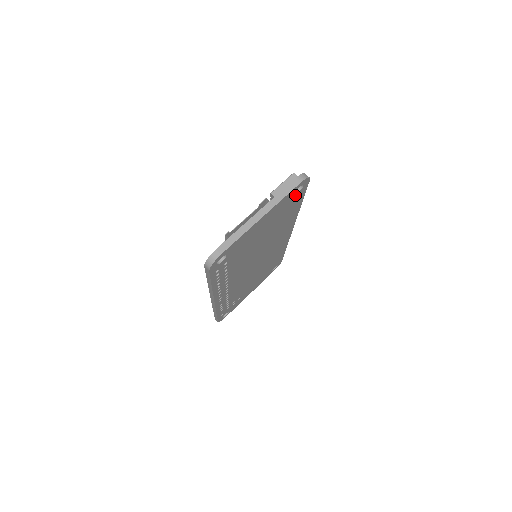
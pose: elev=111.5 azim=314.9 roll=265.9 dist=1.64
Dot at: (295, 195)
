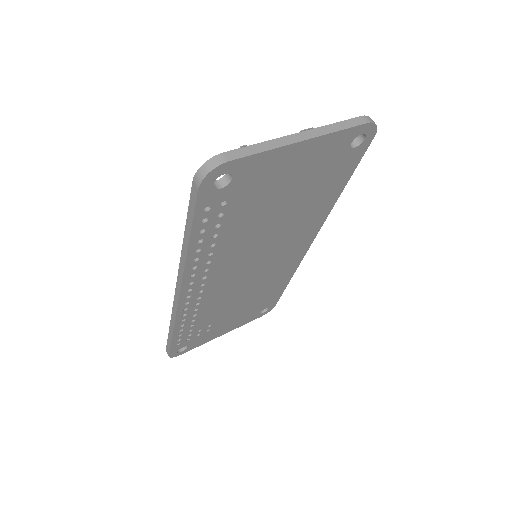
Dot at: (349, 150)
